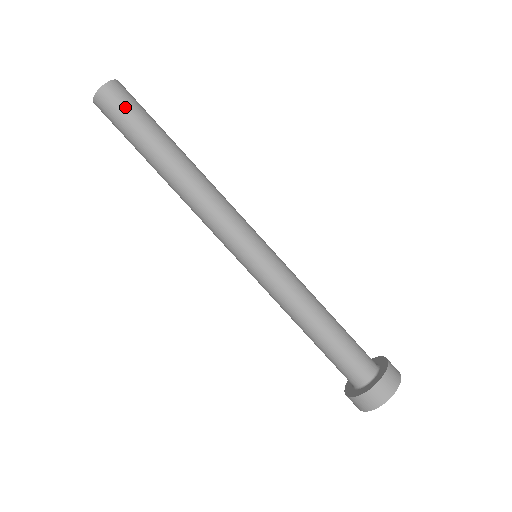
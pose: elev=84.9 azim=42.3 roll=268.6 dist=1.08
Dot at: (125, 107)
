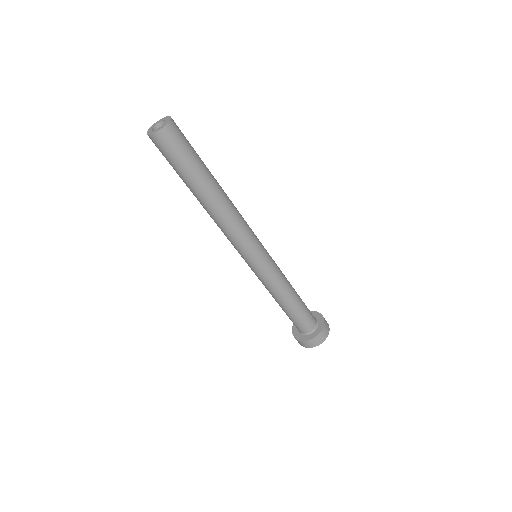
Dot at: (165, 155)
